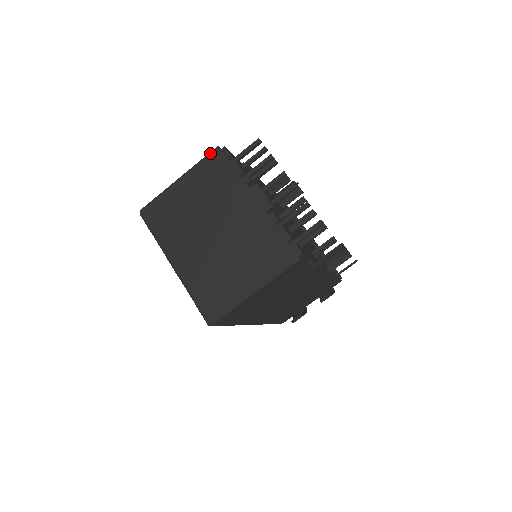
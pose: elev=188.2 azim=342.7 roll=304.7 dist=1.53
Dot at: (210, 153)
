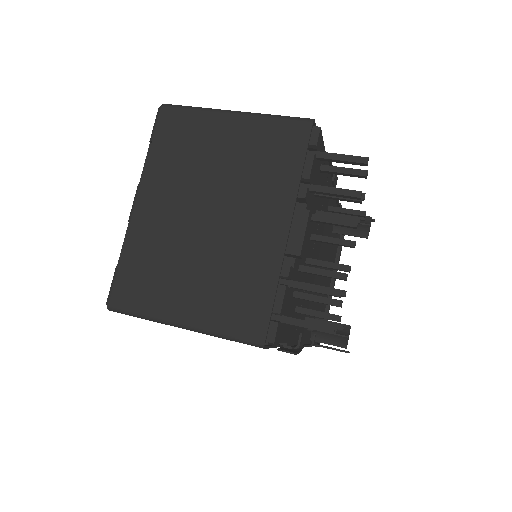
Dot at: (296, 118)
